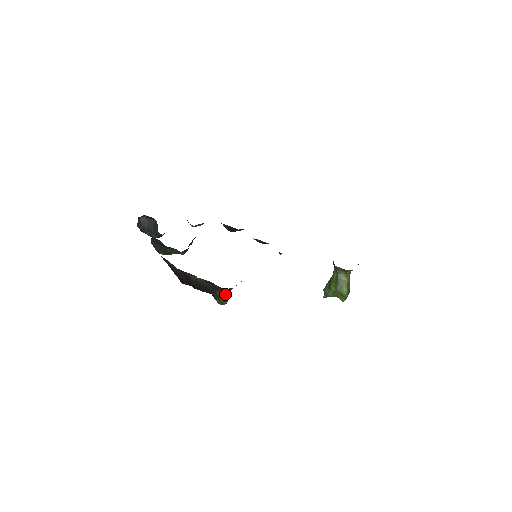
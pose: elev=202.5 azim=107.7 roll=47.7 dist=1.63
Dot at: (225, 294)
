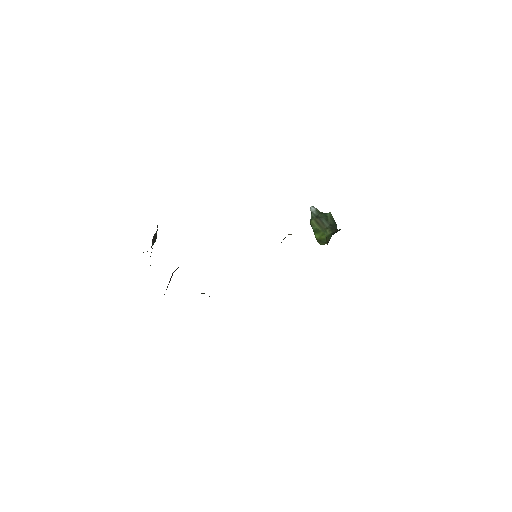
Dot at: occluded
